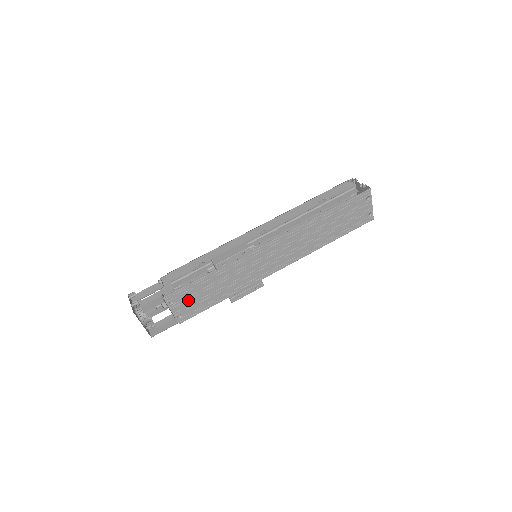
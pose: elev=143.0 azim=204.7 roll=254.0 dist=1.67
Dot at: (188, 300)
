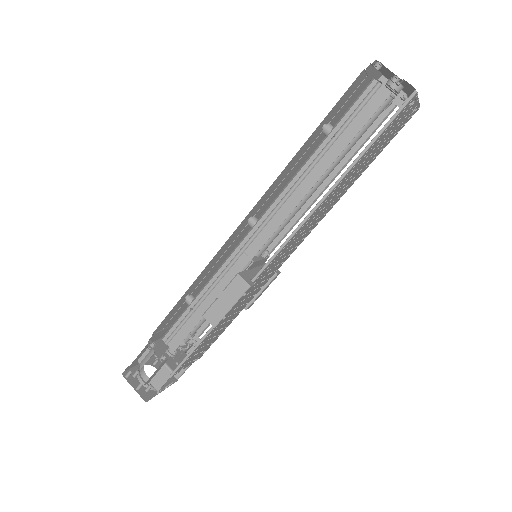
Dot at: (199, 351)
